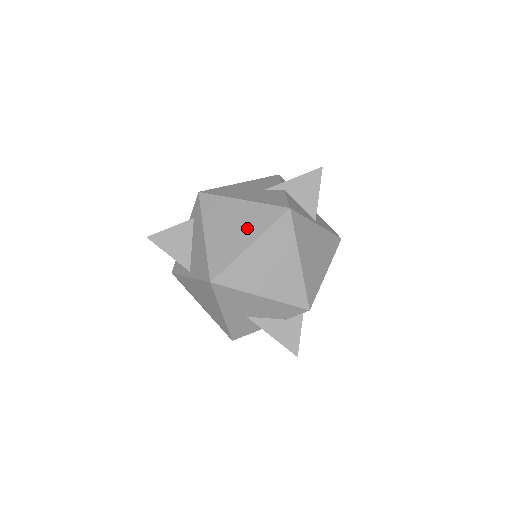
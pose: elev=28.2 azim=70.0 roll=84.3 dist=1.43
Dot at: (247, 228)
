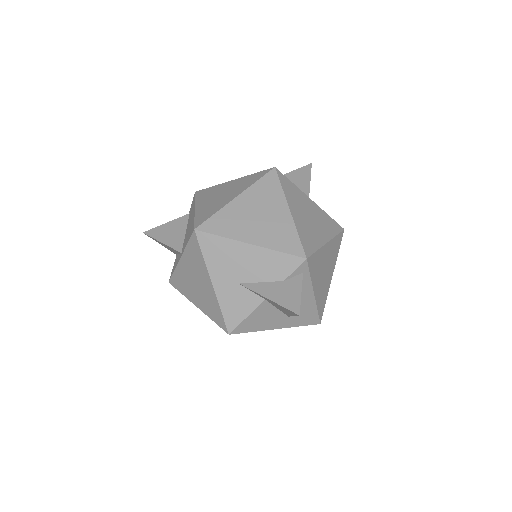
Dot at: (235, 190)
